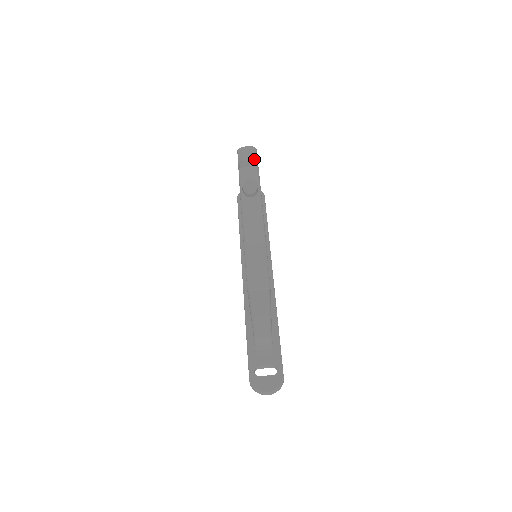
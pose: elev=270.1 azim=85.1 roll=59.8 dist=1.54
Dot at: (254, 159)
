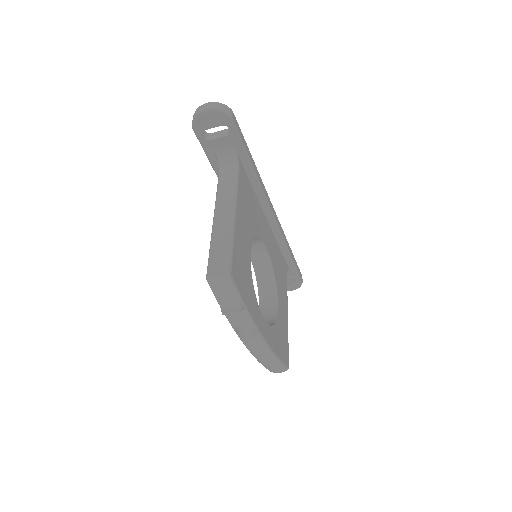
Dot at: (236, 300)
